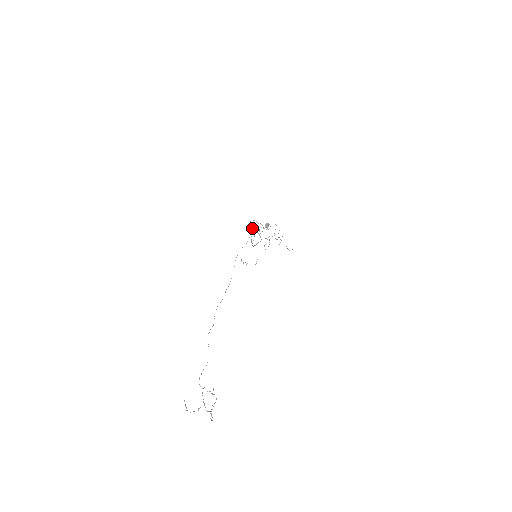
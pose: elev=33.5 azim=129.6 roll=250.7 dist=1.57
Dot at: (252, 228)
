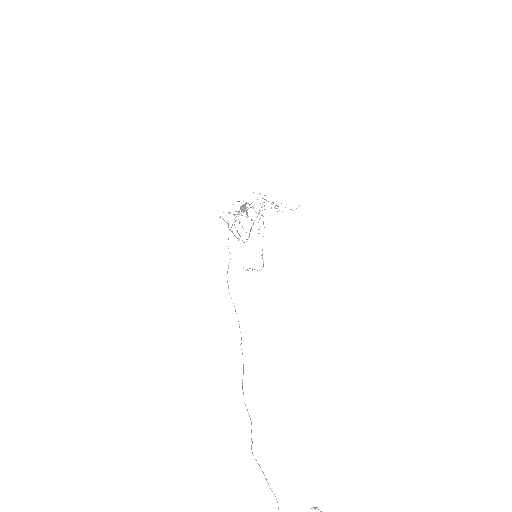
Dot at: (233, 214)
